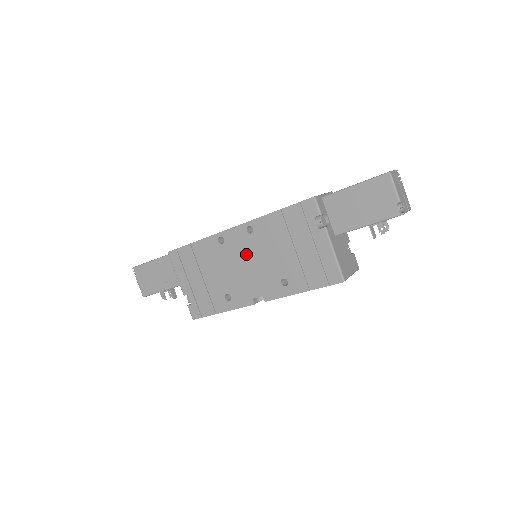
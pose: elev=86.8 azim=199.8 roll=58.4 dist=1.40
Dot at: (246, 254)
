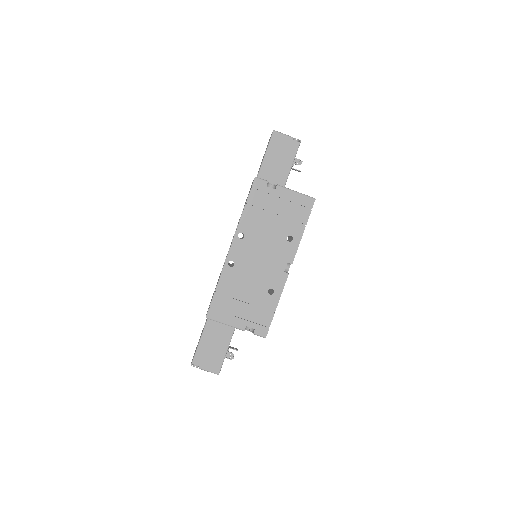
Dot at: (253, 252)
